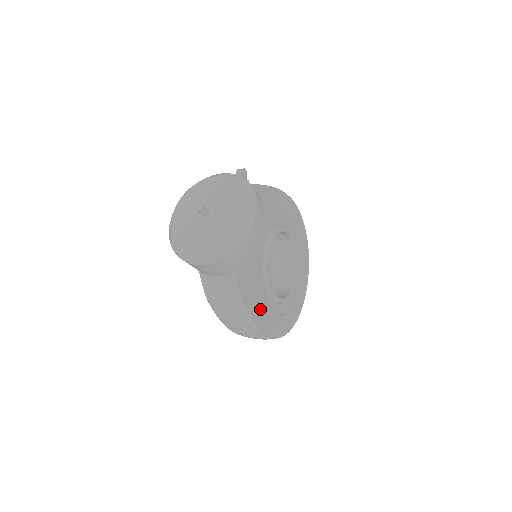
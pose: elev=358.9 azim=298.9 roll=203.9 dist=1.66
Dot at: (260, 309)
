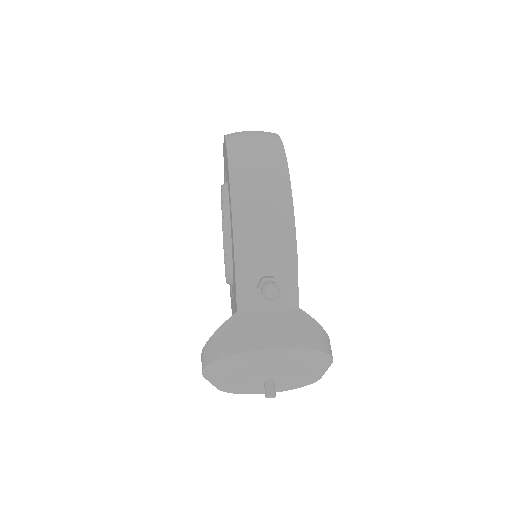
Dot at: occluded
